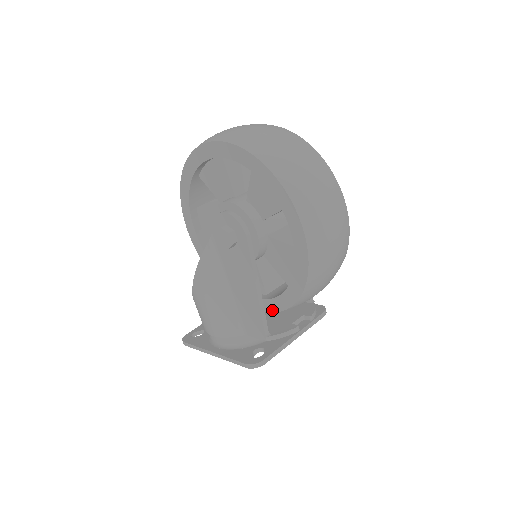
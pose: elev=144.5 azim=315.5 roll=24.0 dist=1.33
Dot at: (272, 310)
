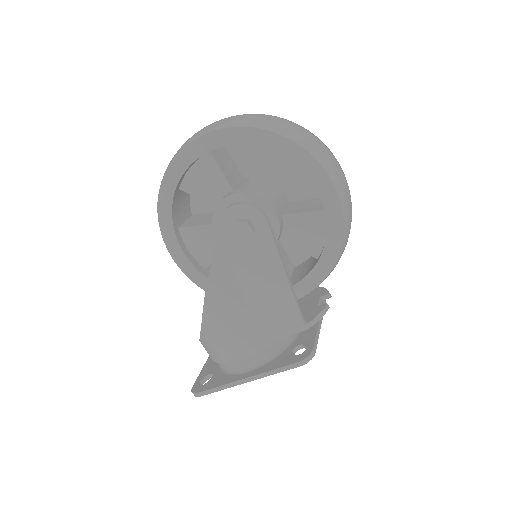
Dot at: (304, 293)
